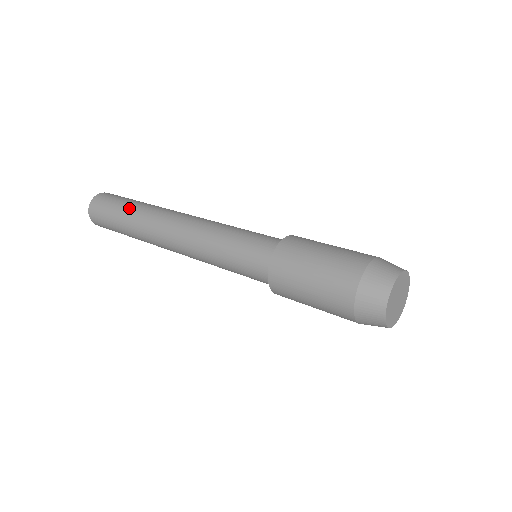
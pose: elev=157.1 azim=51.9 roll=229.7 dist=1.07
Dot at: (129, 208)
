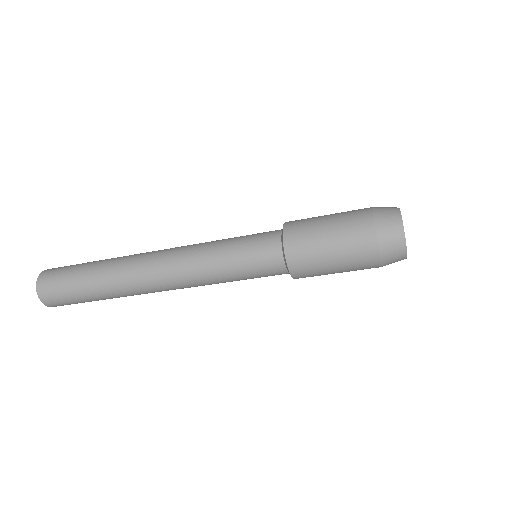
Dot at: (99, 260)
